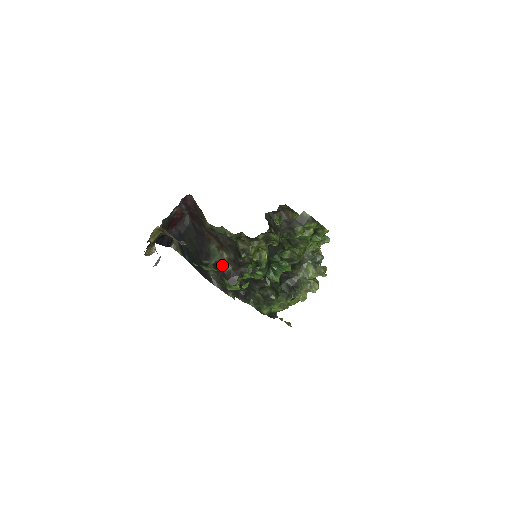
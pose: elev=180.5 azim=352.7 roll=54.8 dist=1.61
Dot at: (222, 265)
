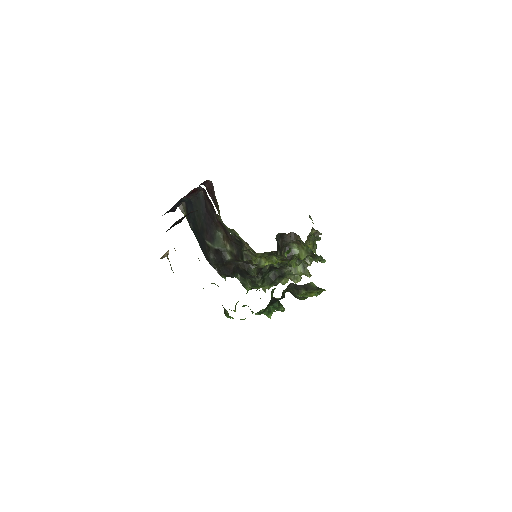
Dot at: (223, 254)
